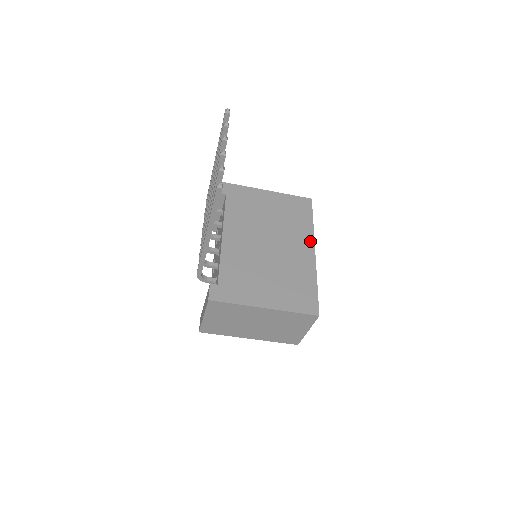
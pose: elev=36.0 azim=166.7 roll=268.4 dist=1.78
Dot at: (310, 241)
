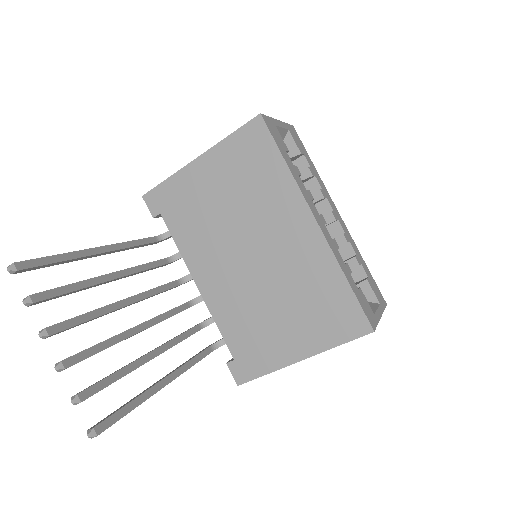
Dot at: (300, 207)
